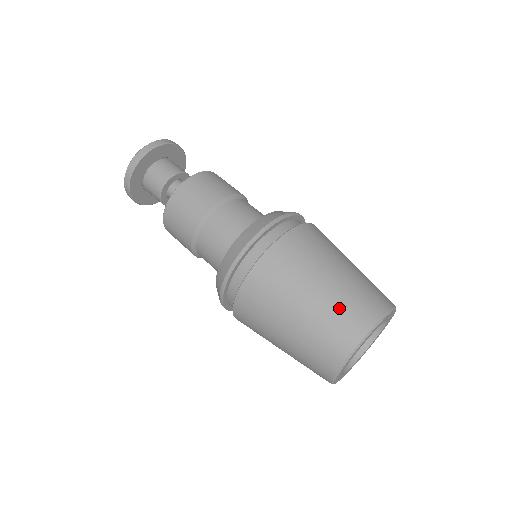
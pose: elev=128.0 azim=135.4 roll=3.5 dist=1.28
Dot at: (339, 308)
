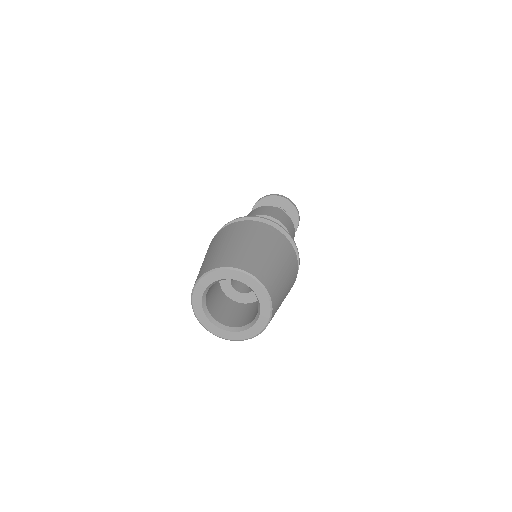
Dot at: (227, 253)
